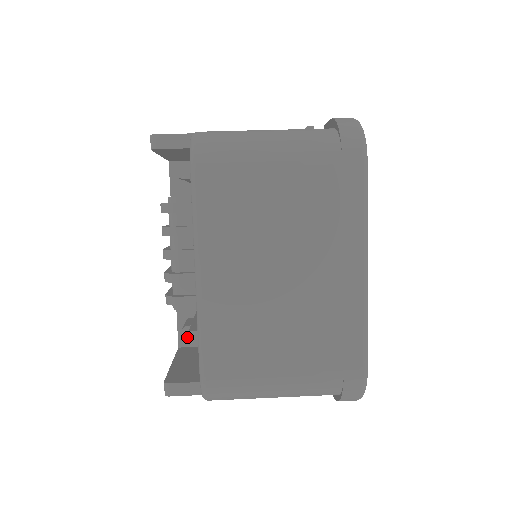
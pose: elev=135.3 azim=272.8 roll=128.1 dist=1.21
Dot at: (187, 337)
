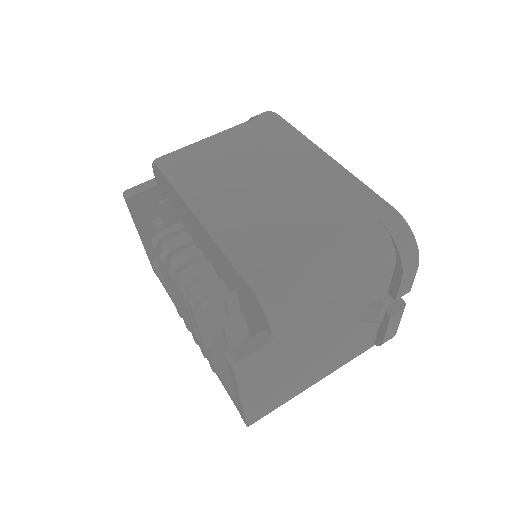
Dot at: occluded
